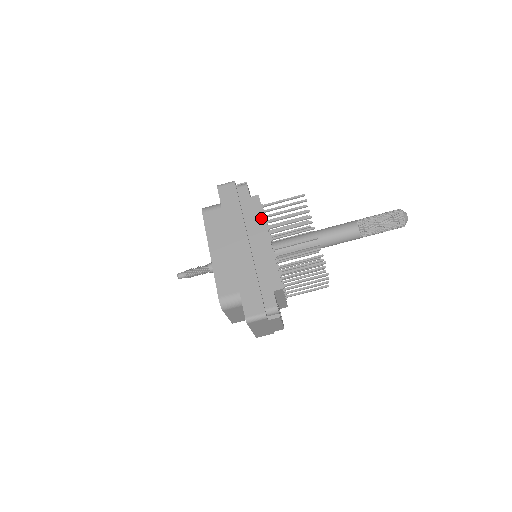
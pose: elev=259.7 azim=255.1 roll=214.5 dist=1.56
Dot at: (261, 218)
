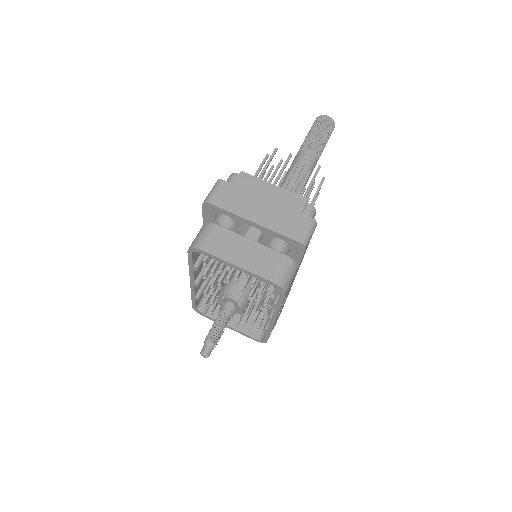
Dot at: occluded
